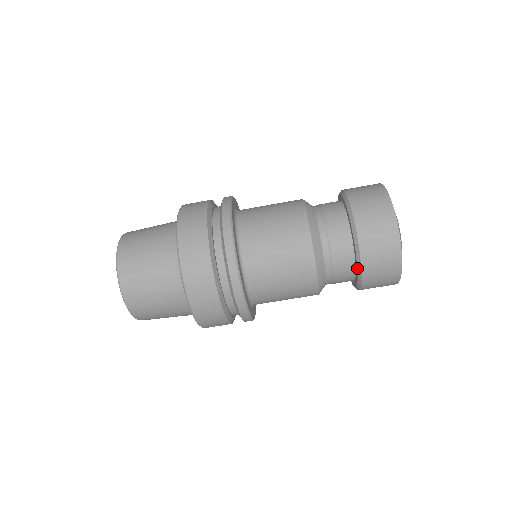
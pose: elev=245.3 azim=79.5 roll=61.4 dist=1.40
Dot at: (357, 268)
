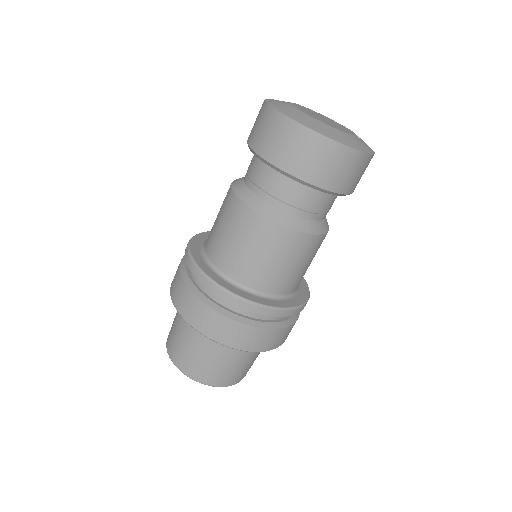
Dot at: occluded
